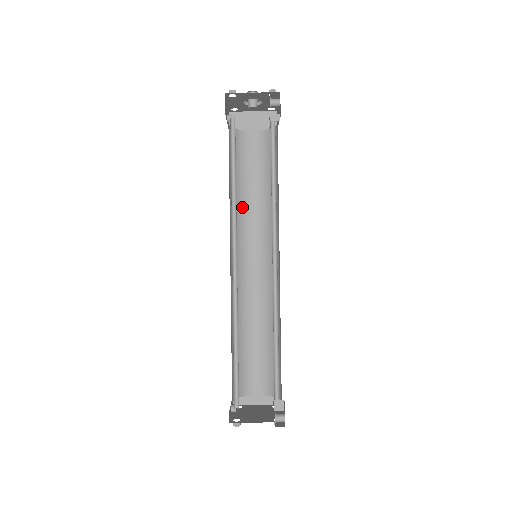
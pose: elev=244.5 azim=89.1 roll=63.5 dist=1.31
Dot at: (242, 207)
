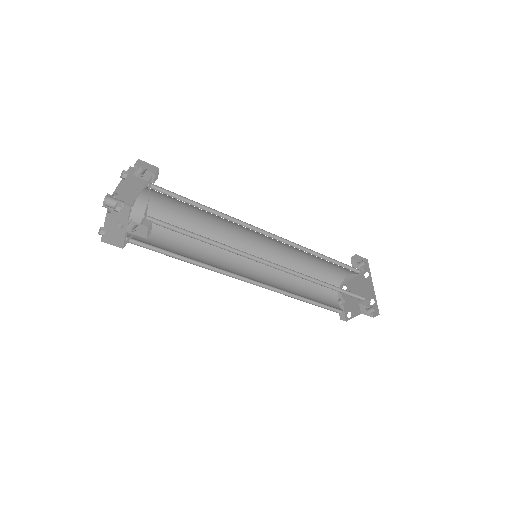
Dot at: (208, 231)
